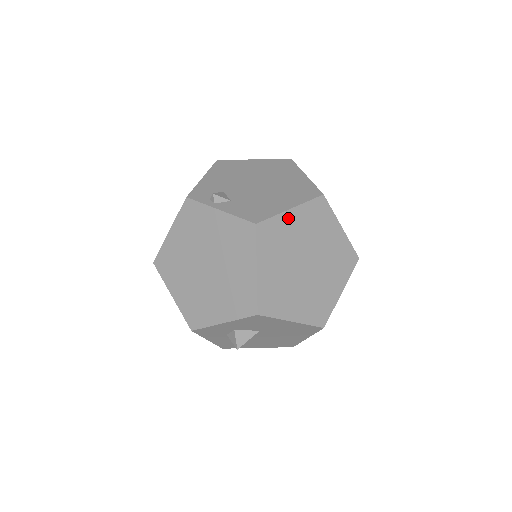
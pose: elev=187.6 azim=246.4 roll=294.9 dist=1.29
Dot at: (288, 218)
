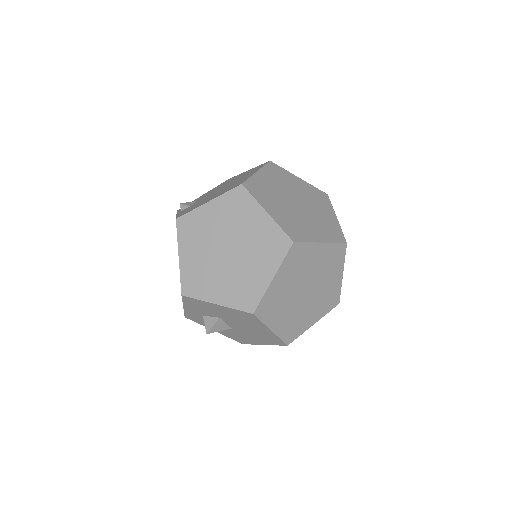
Dot at: (205, 211)
